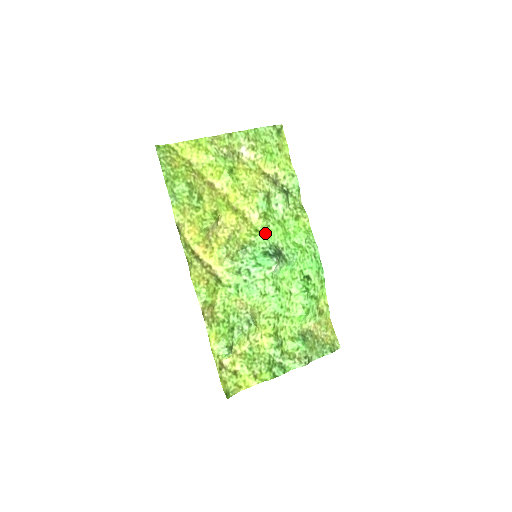
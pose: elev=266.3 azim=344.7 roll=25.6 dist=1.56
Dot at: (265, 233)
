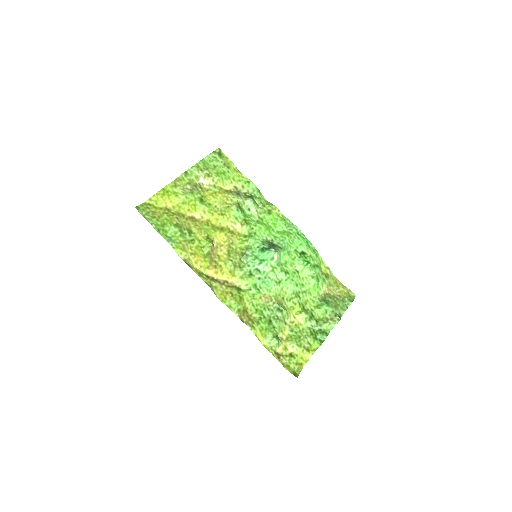
Dot at: (253, 235)
